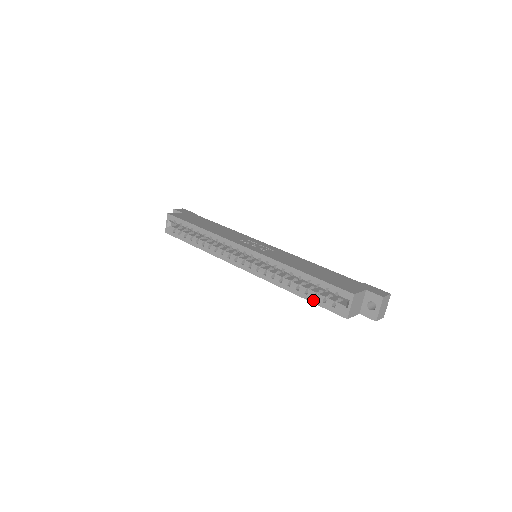
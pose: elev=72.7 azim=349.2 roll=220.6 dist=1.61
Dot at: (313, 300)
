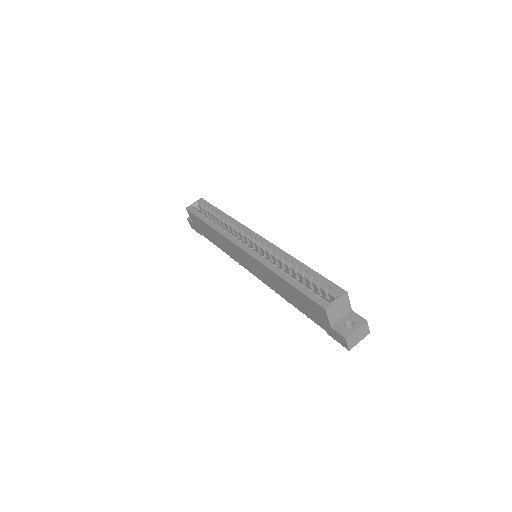
Dot at: (299, 286)
